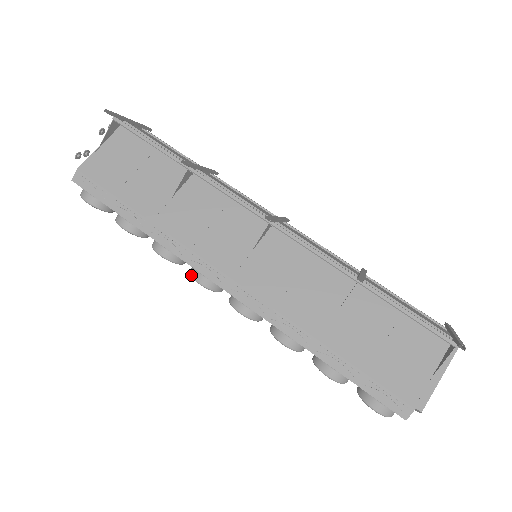
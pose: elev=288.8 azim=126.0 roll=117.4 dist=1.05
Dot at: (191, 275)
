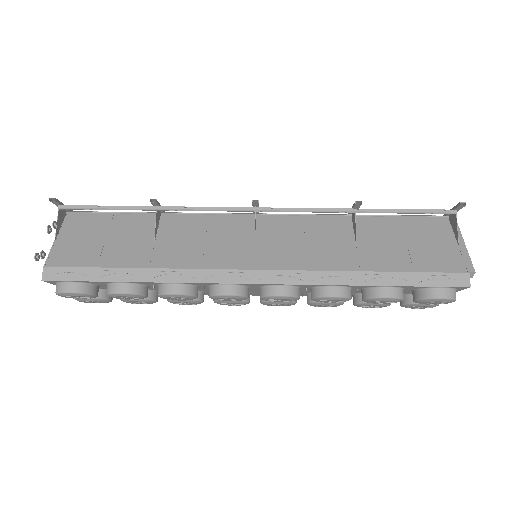
Dot at: (214, 294)
